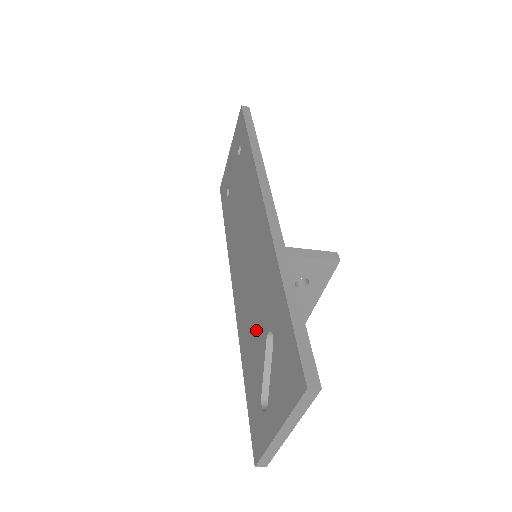
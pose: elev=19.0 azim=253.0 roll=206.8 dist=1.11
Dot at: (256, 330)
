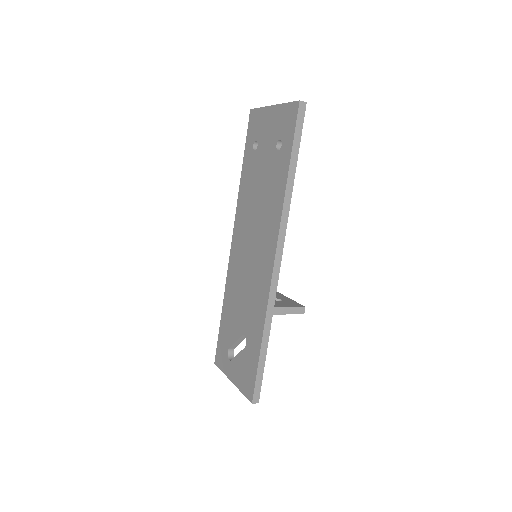
Dot at: (238, 314)
